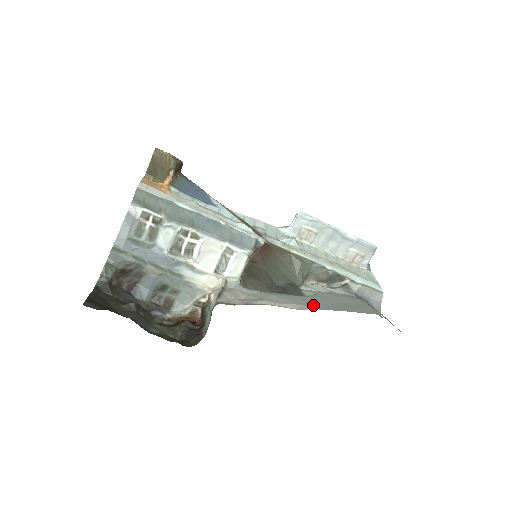
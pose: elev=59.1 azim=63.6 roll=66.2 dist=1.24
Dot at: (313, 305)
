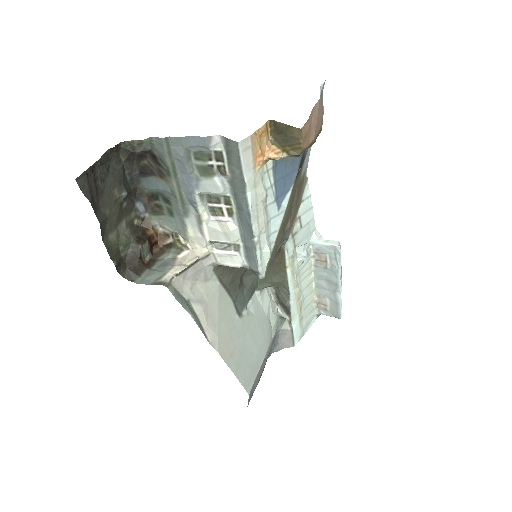
Dot at: (225, 343)
